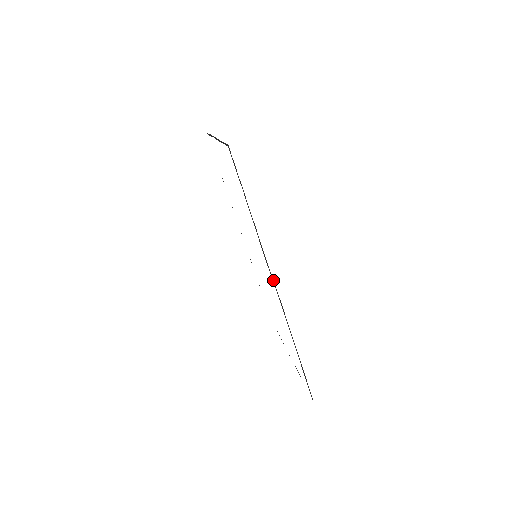
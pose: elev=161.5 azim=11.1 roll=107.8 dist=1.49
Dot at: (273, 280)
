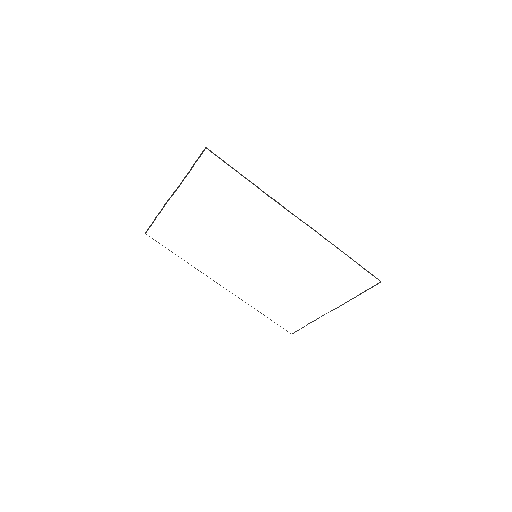
Dot at: (293, 214)
